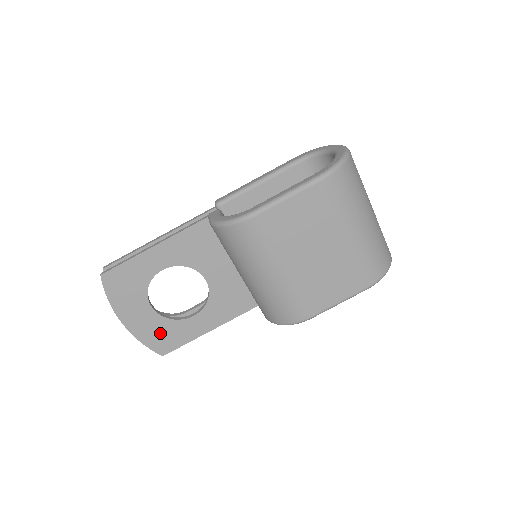
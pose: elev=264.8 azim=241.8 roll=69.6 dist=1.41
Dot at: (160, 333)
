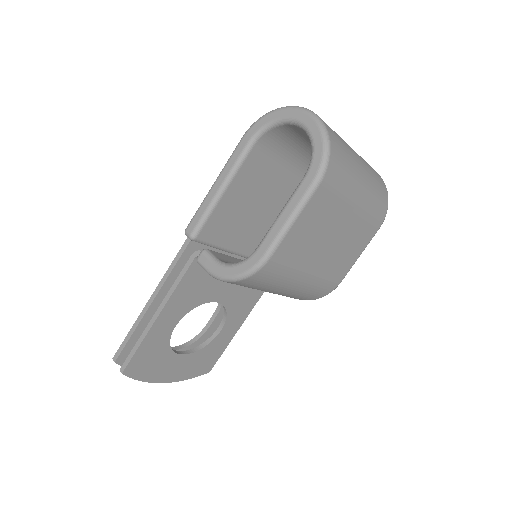
Dot at: (199, 362)
